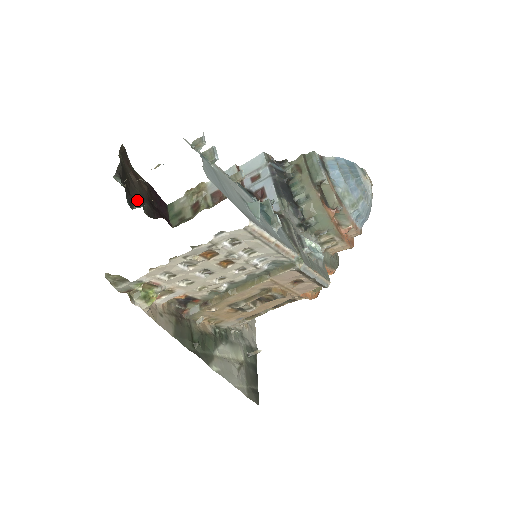
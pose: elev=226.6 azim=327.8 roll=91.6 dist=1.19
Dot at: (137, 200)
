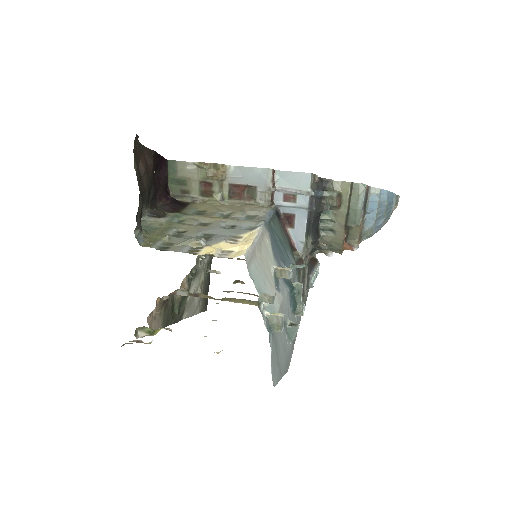
Dot at: (144, 202)
